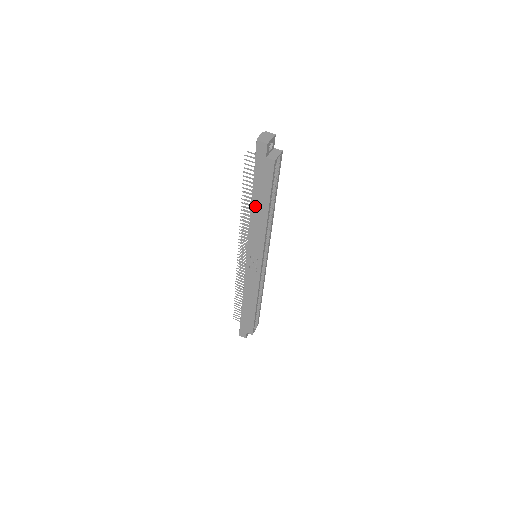
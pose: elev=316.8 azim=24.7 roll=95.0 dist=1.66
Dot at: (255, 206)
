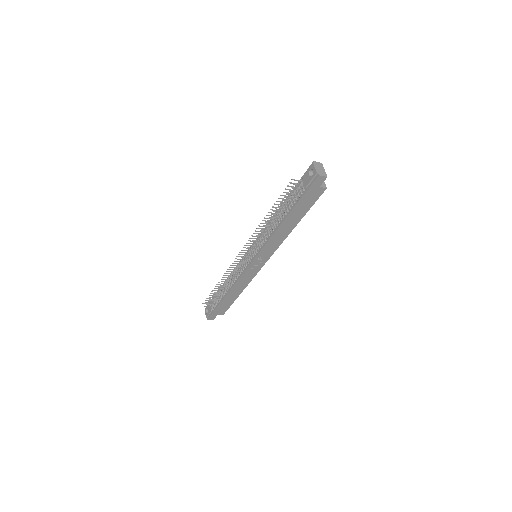
Dot at: (286, 222)
